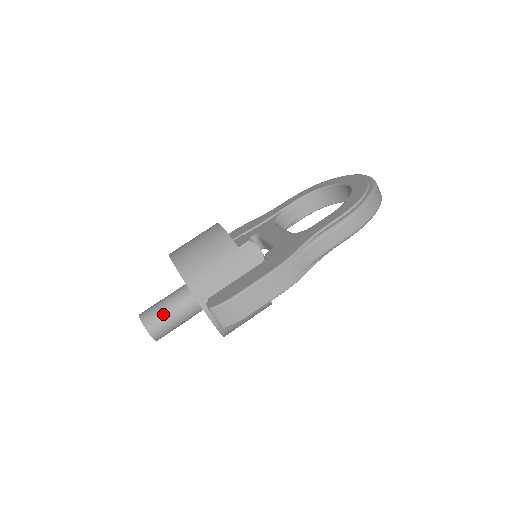
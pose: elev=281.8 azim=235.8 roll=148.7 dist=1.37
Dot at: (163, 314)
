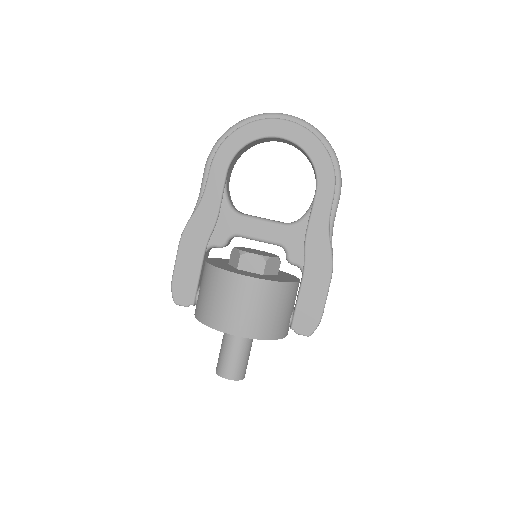
Dot at: (245, 361)
